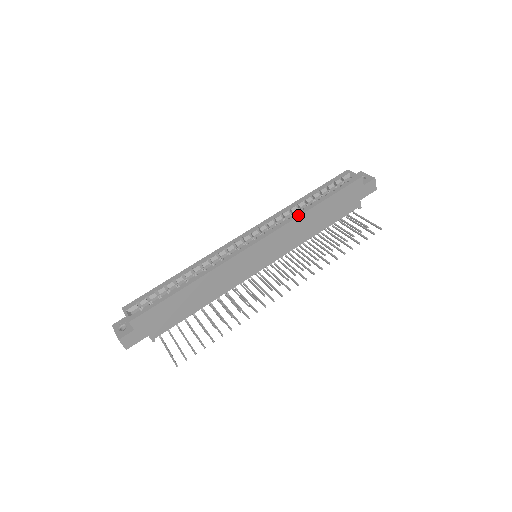
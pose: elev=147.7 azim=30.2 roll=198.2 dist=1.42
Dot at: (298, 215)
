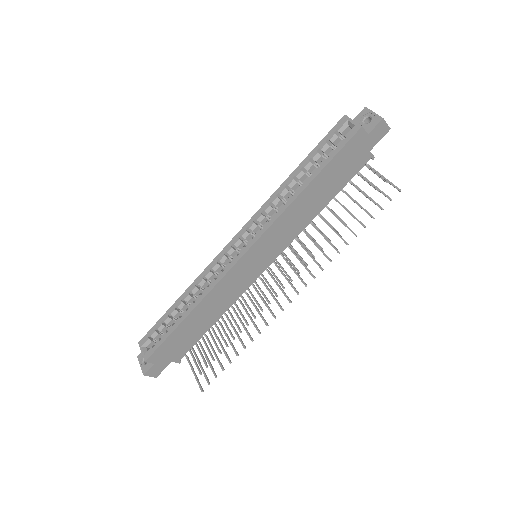
Dot at: (288, 205)
